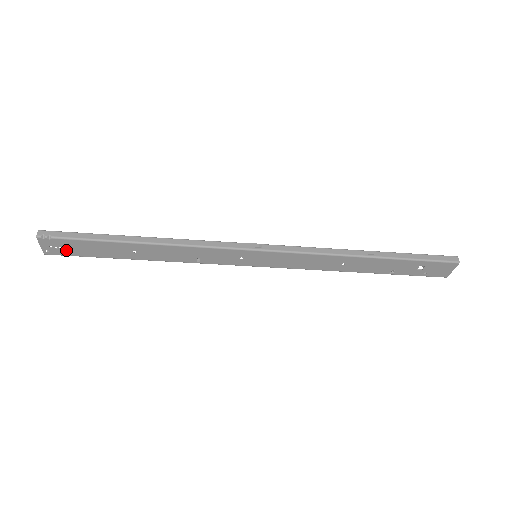
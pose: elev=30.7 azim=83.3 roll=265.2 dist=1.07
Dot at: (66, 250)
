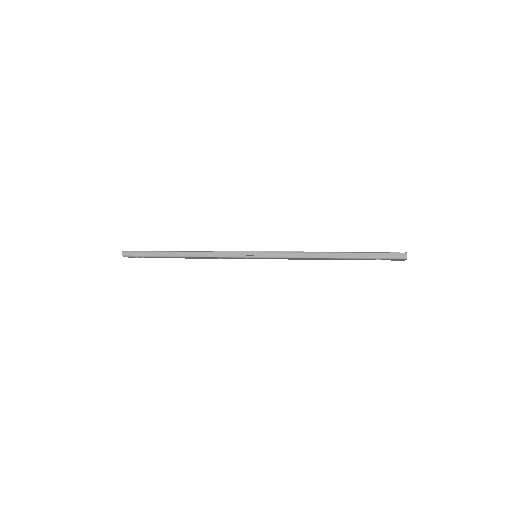
Dot at: (142, 257)
